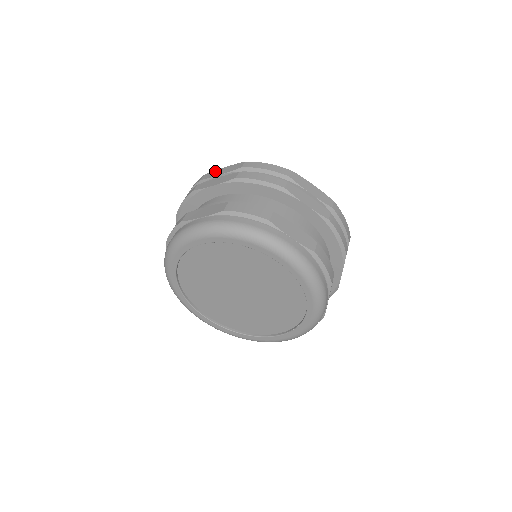
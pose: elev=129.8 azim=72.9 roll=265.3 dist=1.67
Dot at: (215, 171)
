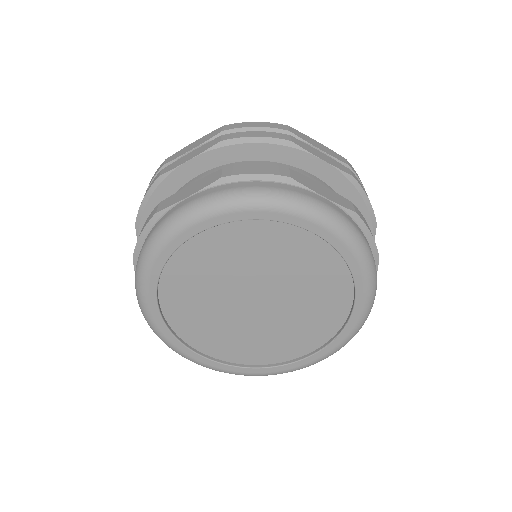
Dot at: (181, 150)
